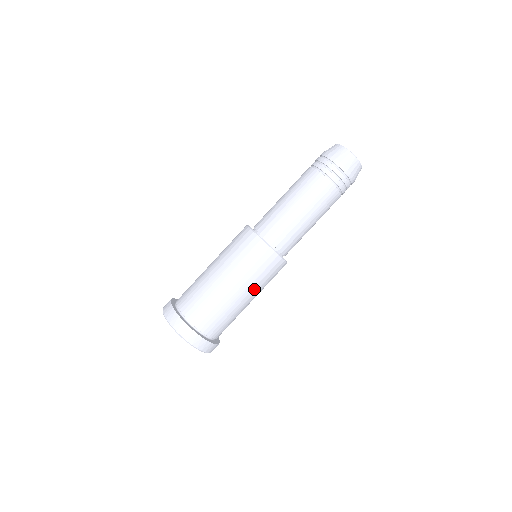
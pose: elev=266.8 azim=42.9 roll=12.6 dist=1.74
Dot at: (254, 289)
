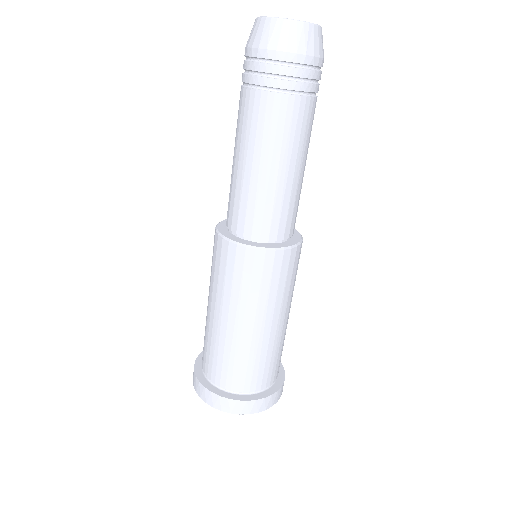
Dot at: occluded
